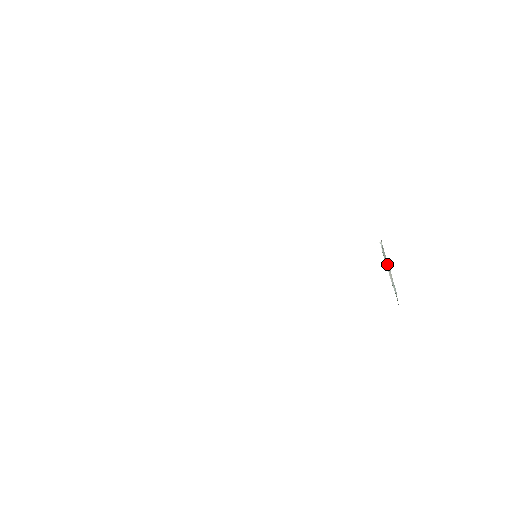
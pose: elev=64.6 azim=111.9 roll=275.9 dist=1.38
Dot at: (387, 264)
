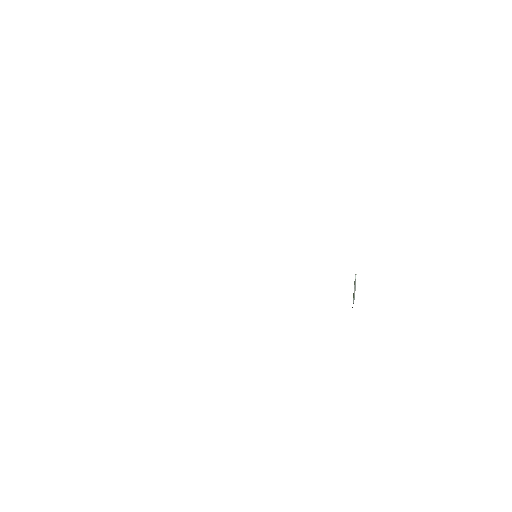
Dot at: (355, 286)
